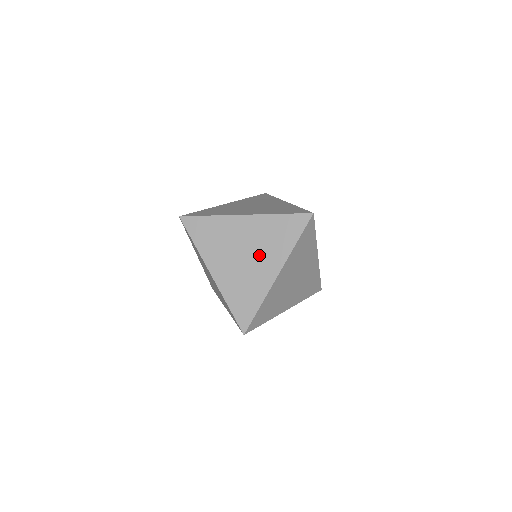
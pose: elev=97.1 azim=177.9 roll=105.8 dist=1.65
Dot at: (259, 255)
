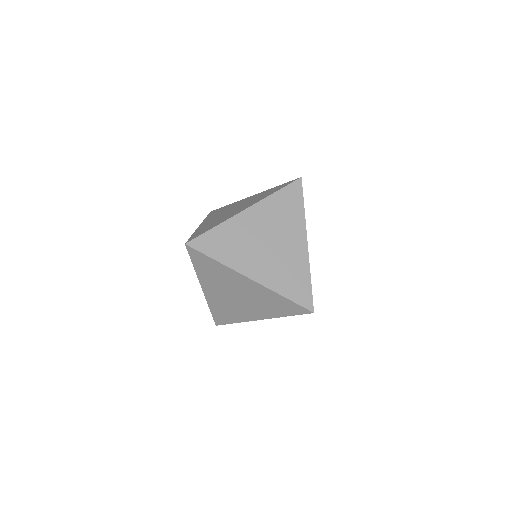
Dot at: (281, 236)
